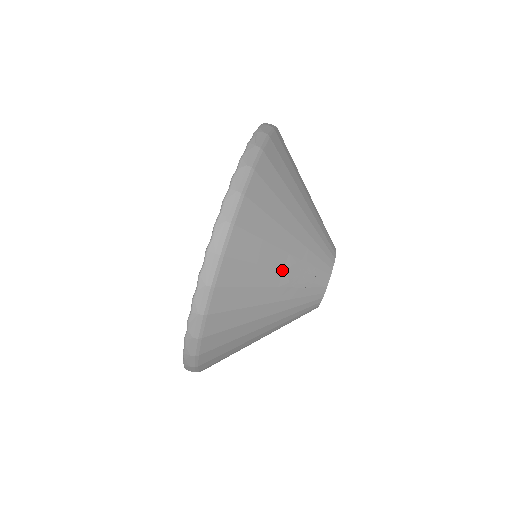
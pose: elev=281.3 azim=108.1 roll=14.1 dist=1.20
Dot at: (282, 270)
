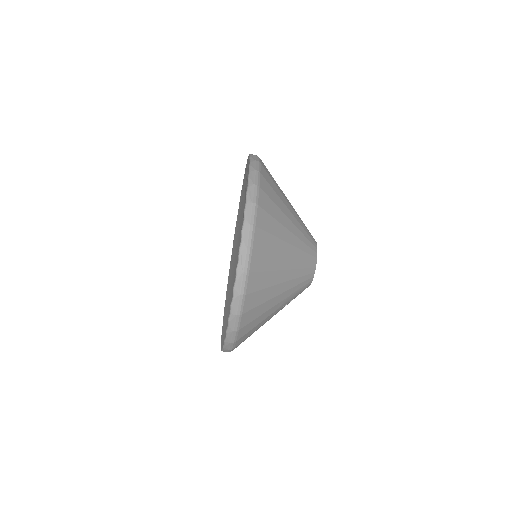
Dot at: (276, 310)
